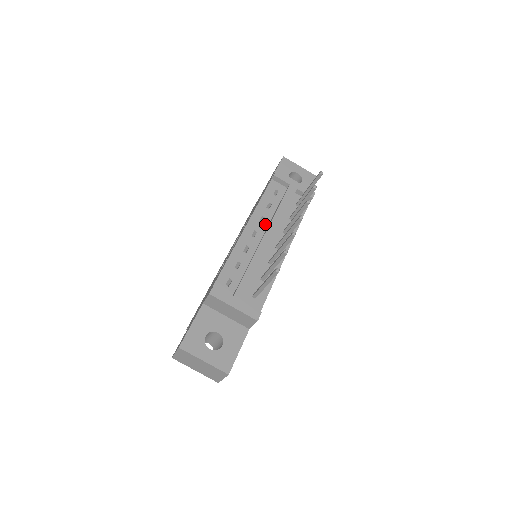
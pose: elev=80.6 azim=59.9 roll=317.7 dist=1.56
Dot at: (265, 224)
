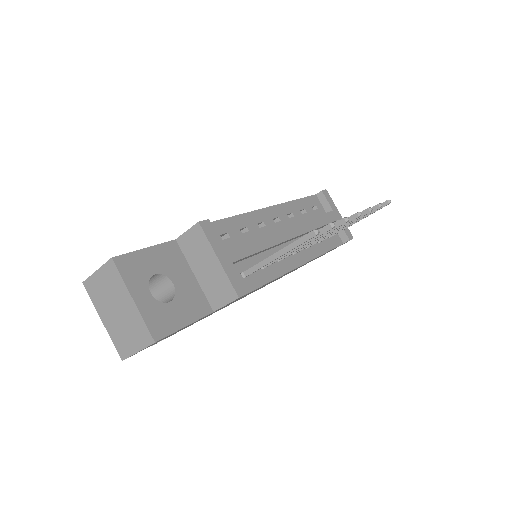
Dot at: (292, 222)
